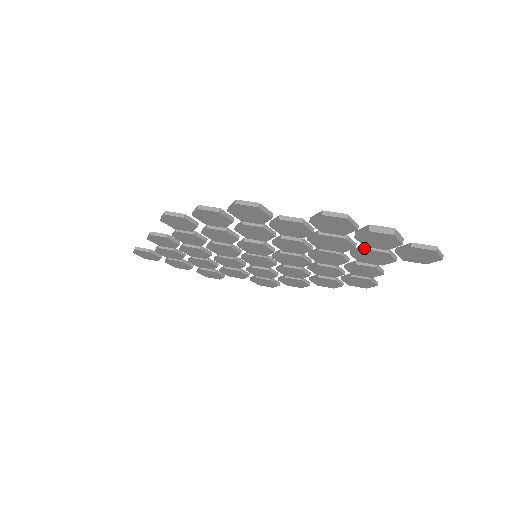
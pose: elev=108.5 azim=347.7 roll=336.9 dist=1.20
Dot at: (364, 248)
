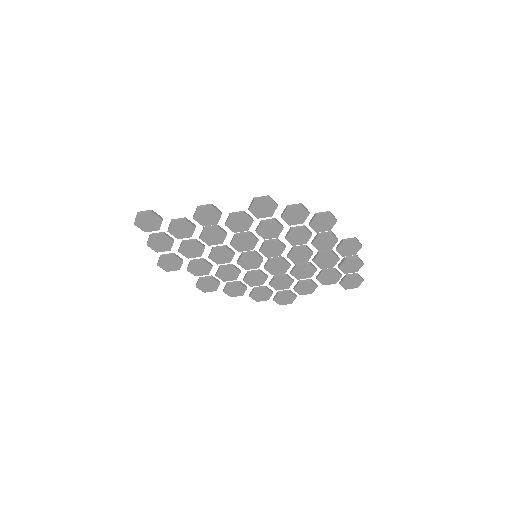
Dot at: (335, 269)
